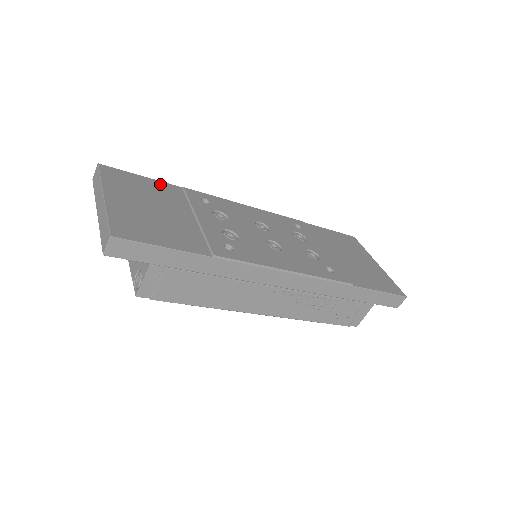
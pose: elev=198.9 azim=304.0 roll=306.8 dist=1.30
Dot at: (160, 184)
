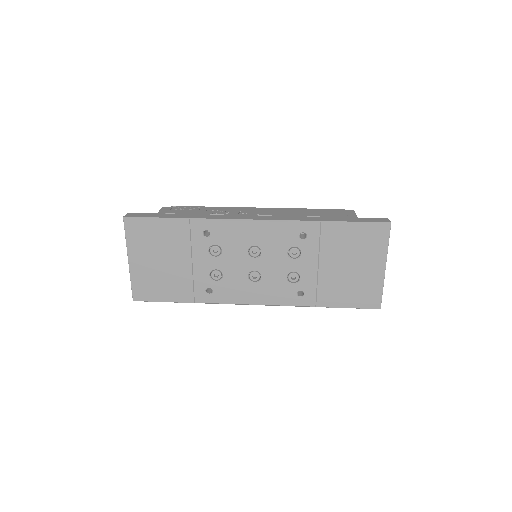
Dot at: (170, 224)
